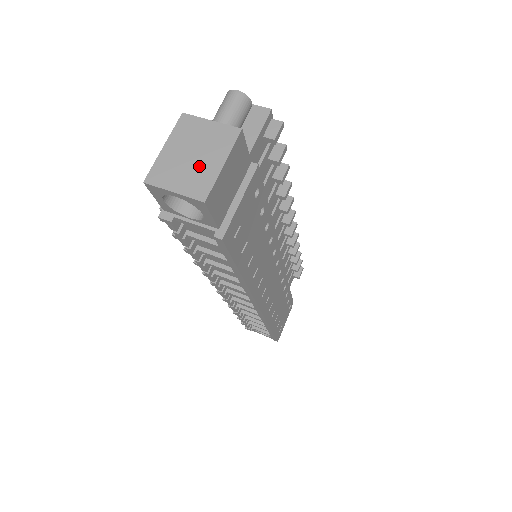
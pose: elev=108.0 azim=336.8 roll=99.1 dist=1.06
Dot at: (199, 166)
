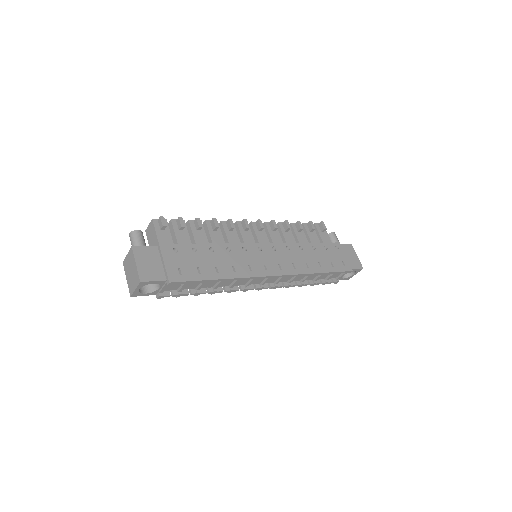
Dot at: (133, 273)
